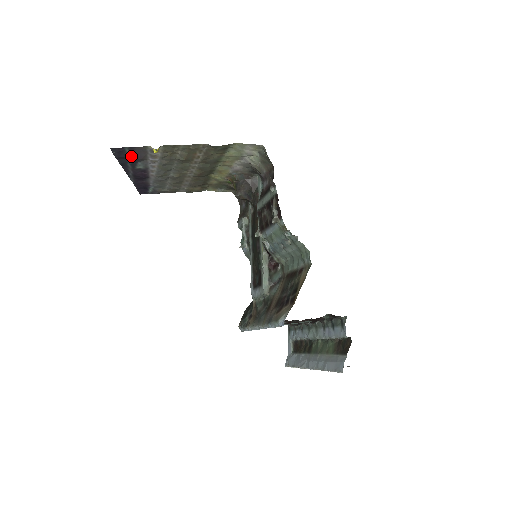
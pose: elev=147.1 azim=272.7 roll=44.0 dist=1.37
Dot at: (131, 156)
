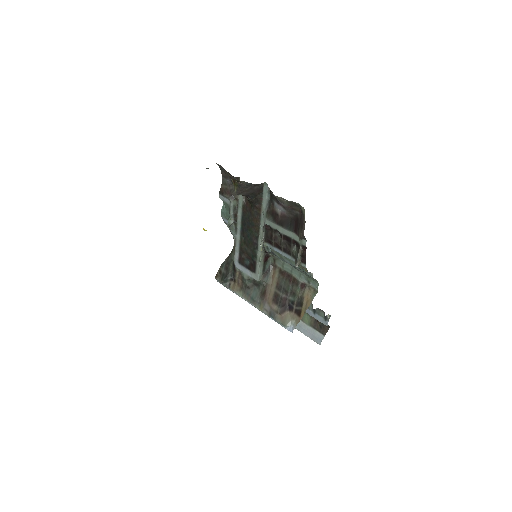
Dot at: occluded
